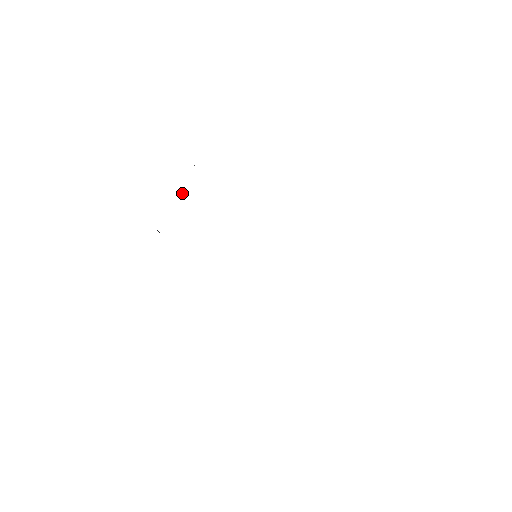
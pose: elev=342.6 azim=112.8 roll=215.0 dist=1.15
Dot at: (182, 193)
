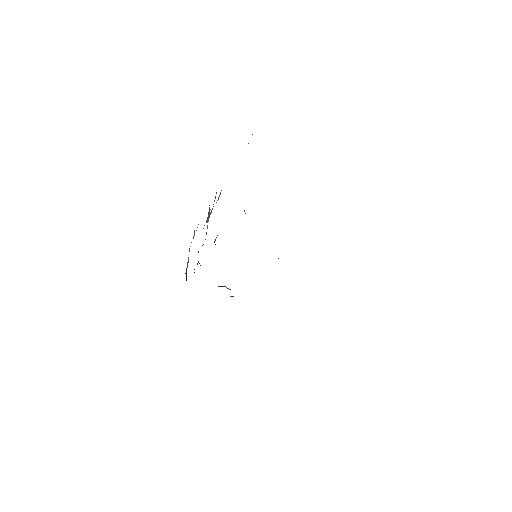
Dot at: occluded
